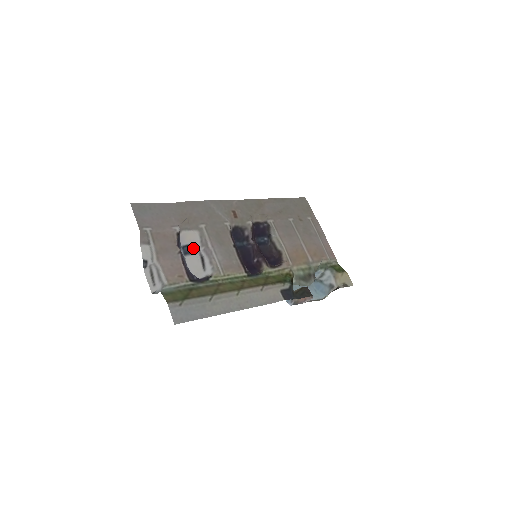
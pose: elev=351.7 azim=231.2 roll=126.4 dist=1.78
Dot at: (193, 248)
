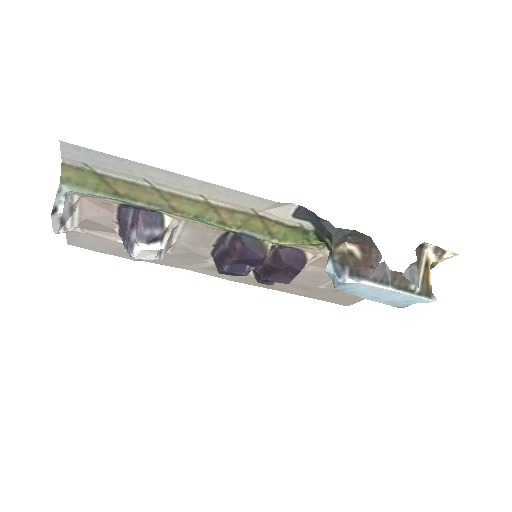
Dot at: occluded
